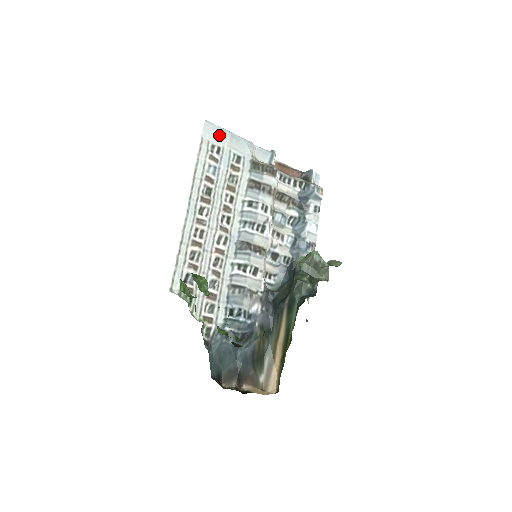
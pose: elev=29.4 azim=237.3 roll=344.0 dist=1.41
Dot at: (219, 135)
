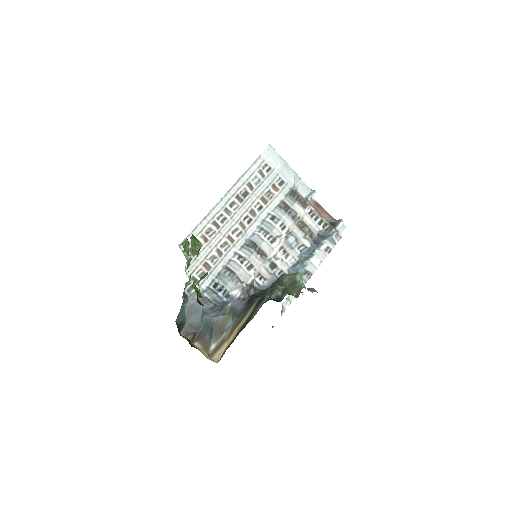
Dot at: (275, 159)
